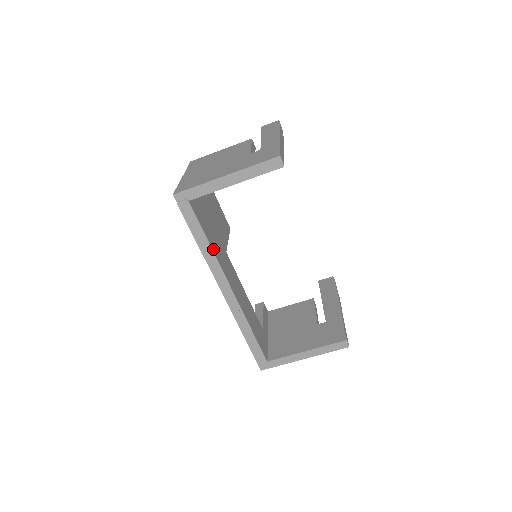
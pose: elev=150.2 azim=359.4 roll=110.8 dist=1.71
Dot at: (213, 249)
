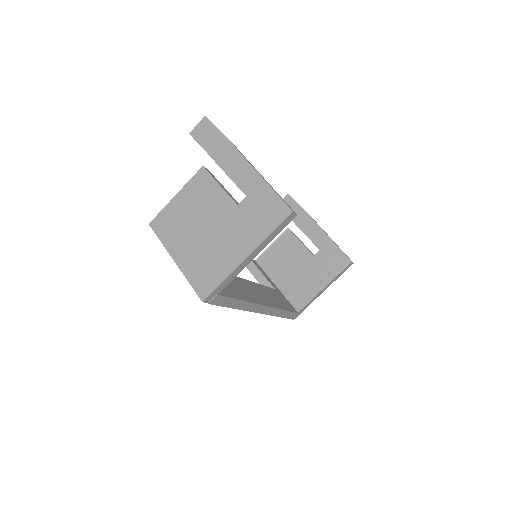
Dot at: (245, 299)
